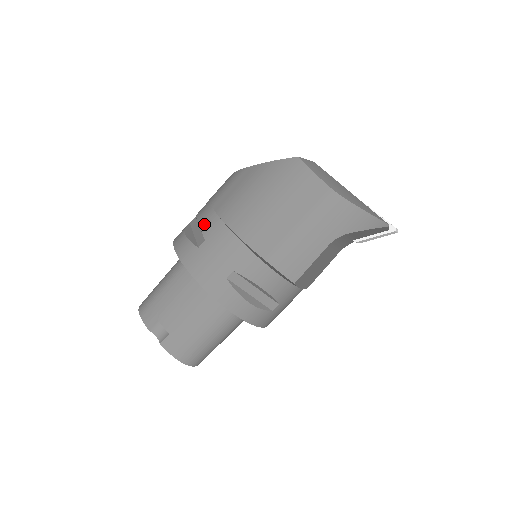
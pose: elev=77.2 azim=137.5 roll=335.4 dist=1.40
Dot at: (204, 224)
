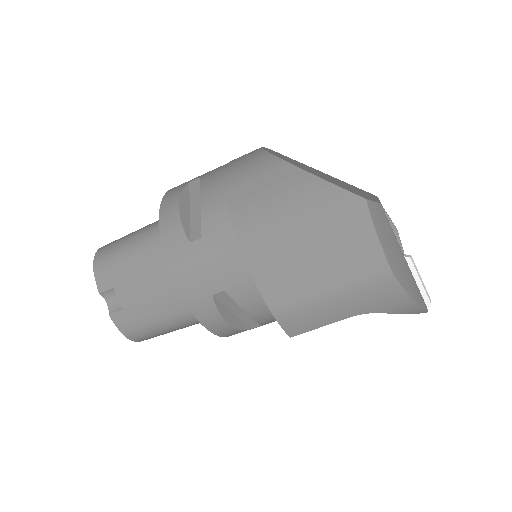
Dot at: (207, 213)
